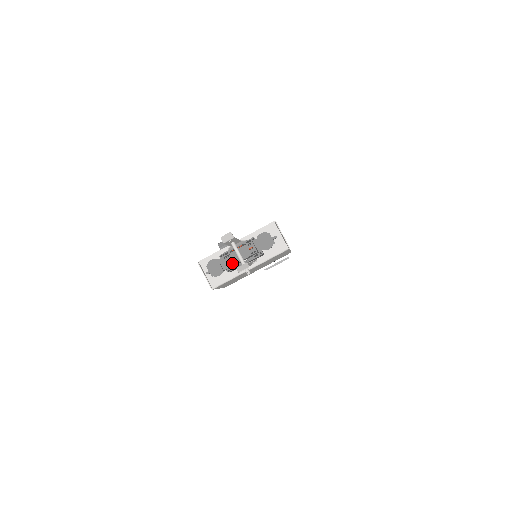
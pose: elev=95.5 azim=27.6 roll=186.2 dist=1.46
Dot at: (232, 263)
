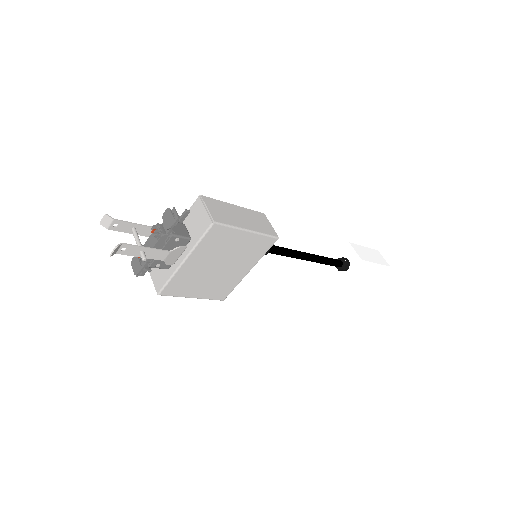
Dot at: occluded
